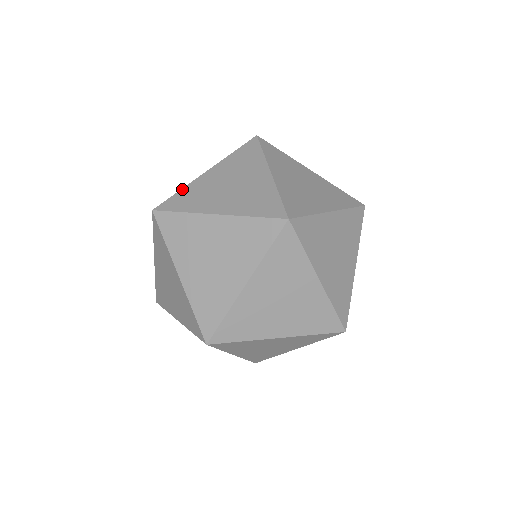
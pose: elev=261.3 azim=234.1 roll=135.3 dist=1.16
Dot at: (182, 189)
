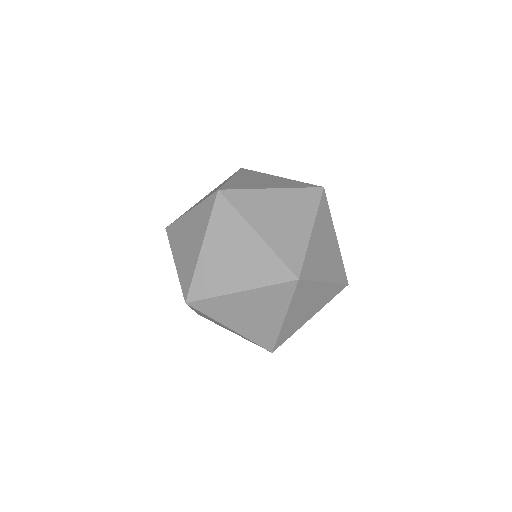
Dot at: (248, 189)
